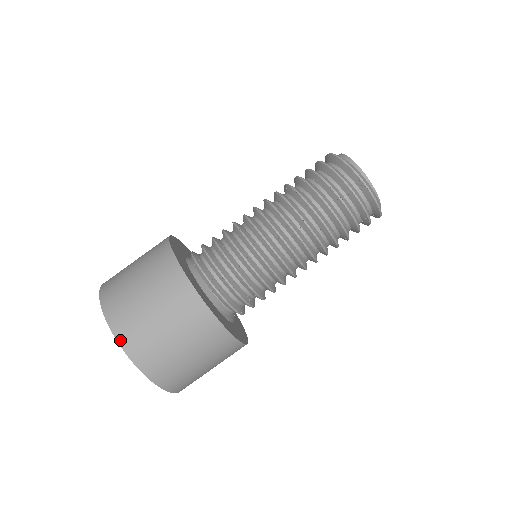
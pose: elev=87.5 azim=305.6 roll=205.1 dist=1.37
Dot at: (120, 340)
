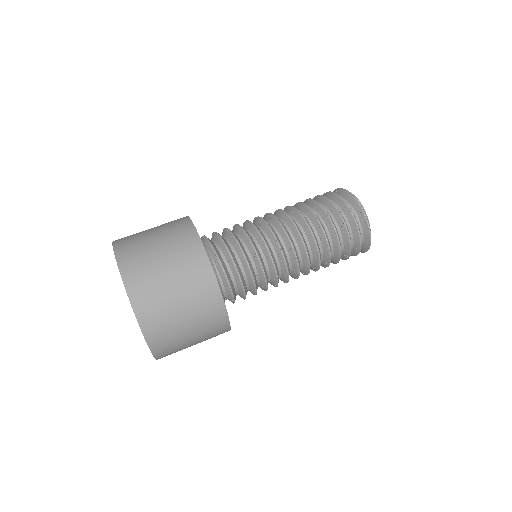
Dot at: (116, 247)
